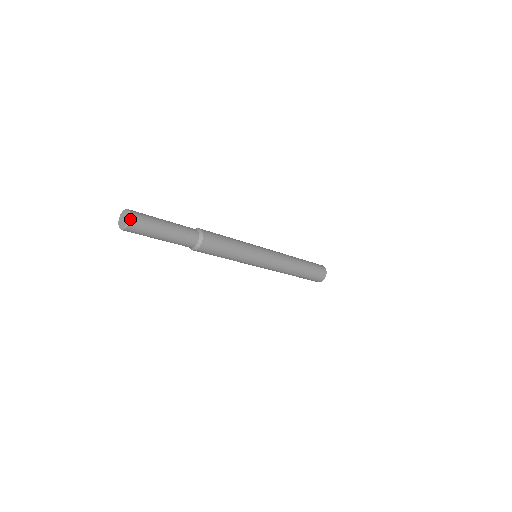
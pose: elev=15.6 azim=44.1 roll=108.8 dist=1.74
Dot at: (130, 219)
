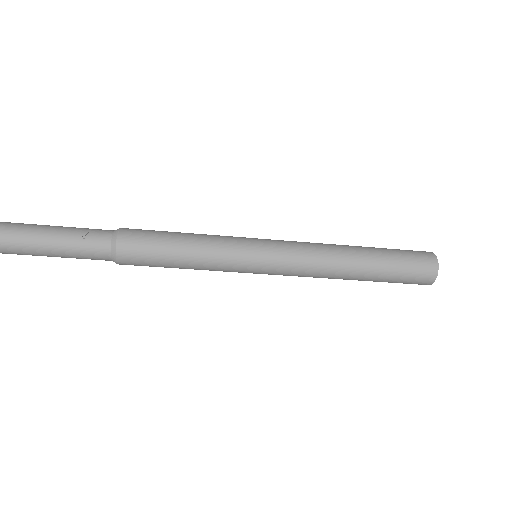
Dot at: out of frame
